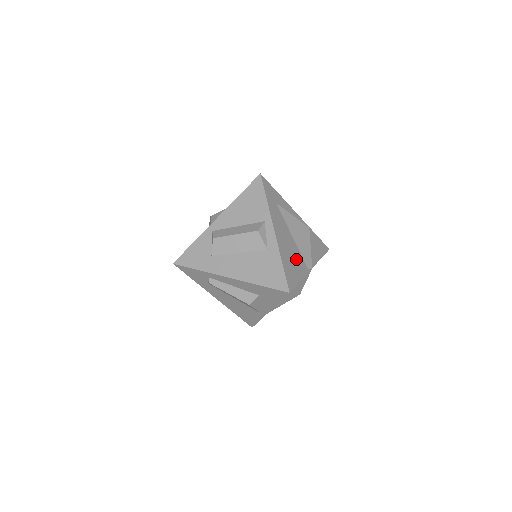
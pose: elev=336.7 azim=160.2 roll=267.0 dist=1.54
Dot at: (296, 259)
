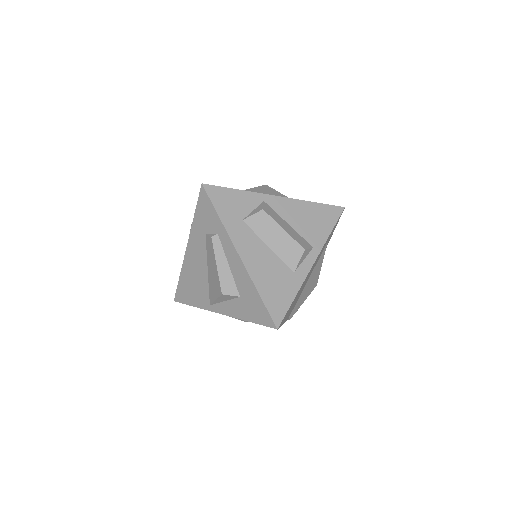
Dot at: (295, 302)
